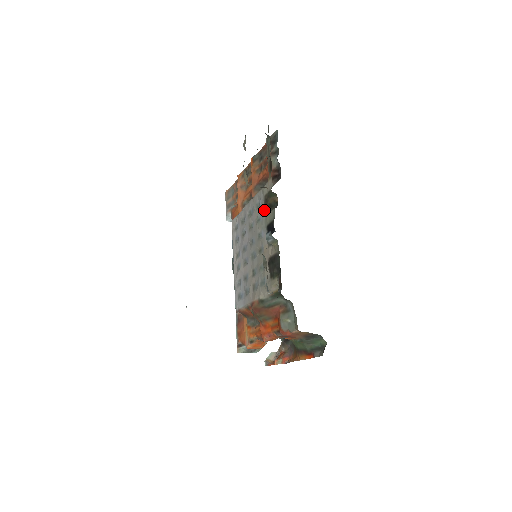
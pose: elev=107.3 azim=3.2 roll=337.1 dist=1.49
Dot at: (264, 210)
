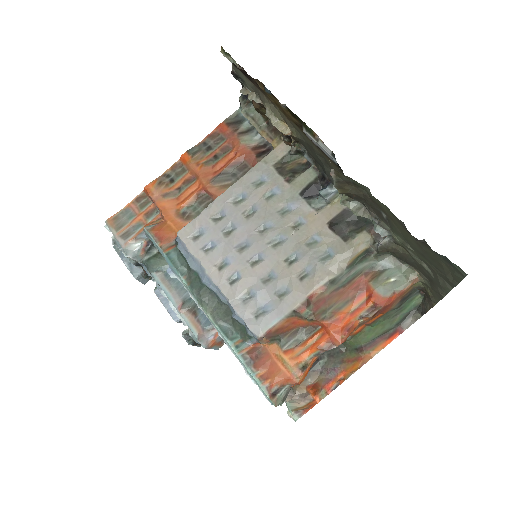
Dot at: (282, 179)
